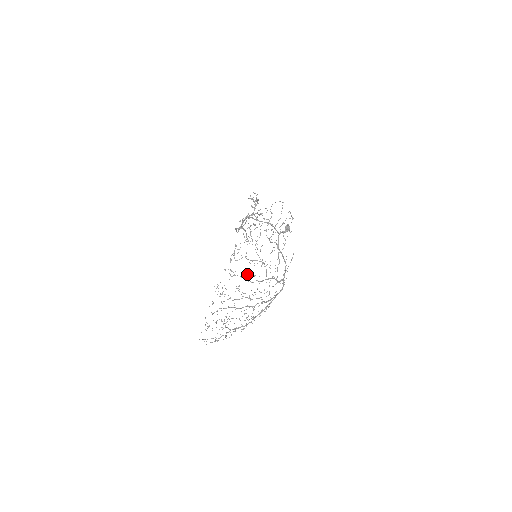
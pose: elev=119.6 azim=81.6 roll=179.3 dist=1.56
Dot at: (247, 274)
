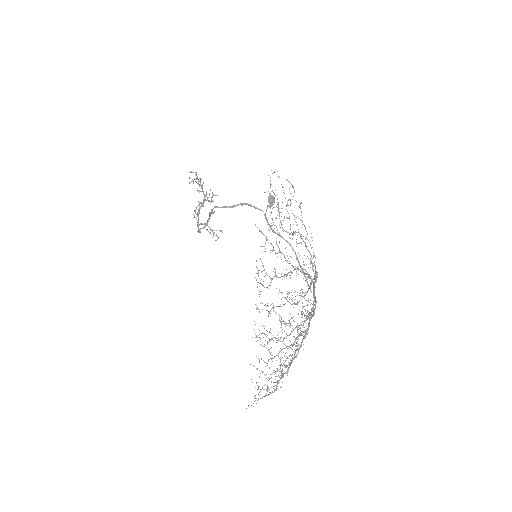
Dot at: (287, 297)
